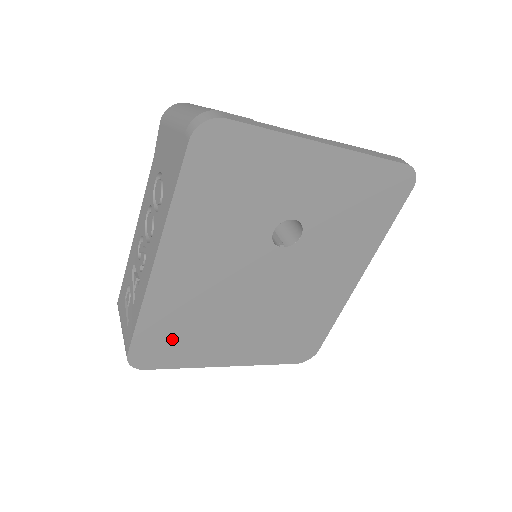
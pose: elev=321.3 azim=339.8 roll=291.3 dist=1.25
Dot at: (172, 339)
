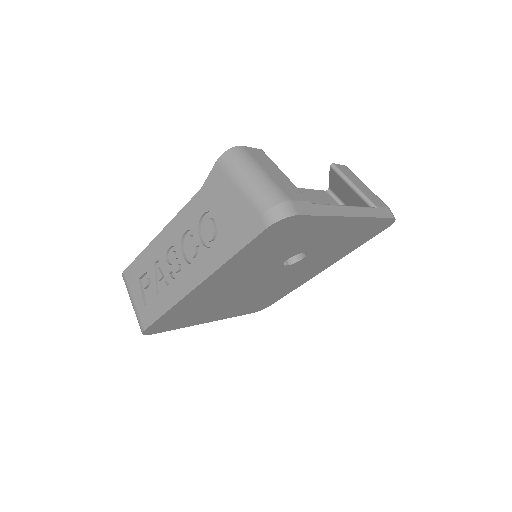
Dot at: (181, 318)
